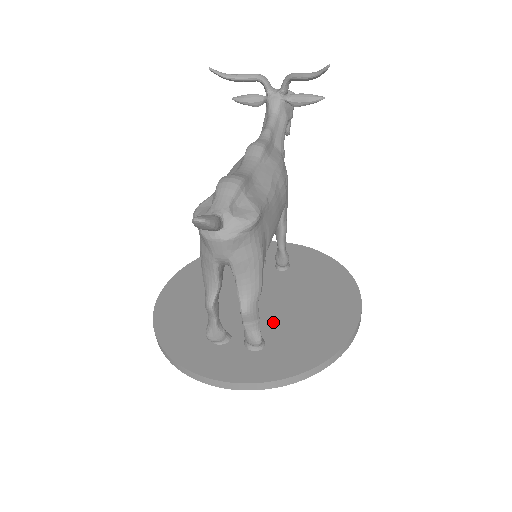
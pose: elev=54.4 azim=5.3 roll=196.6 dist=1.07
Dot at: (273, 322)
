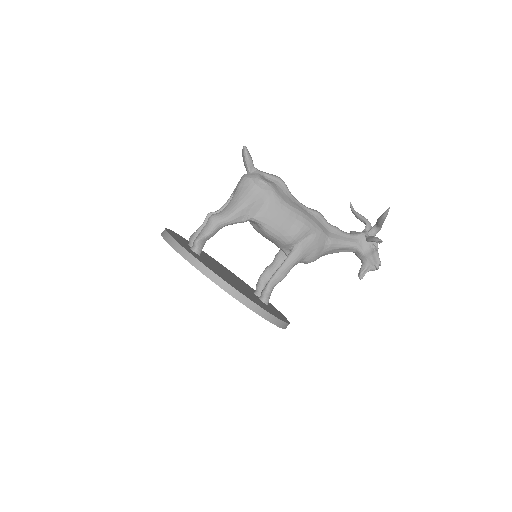
Dot at: (215, 267)
